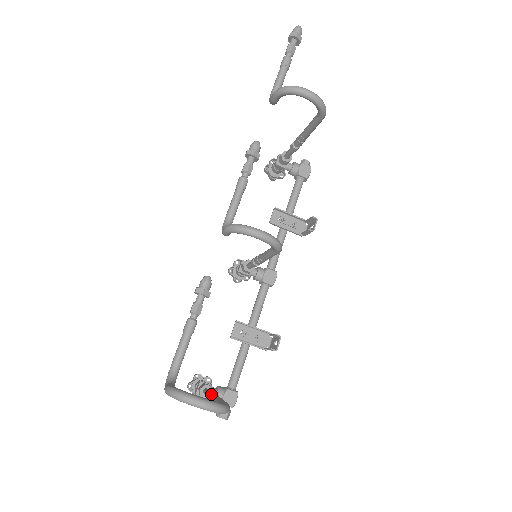
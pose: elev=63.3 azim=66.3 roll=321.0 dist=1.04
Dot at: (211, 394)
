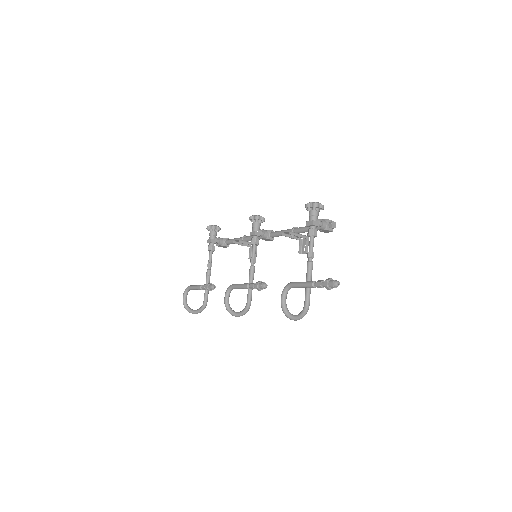
Dot at: (207, 275)
